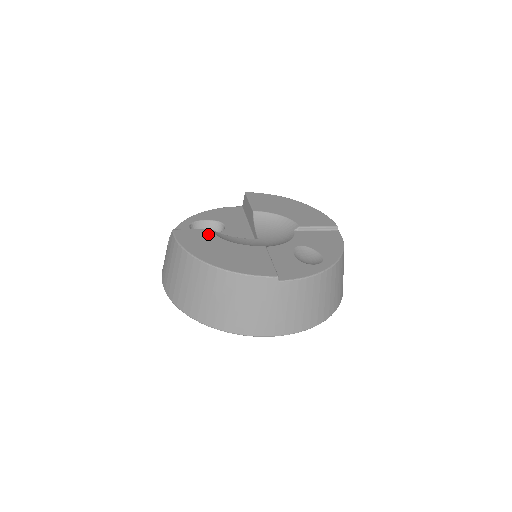
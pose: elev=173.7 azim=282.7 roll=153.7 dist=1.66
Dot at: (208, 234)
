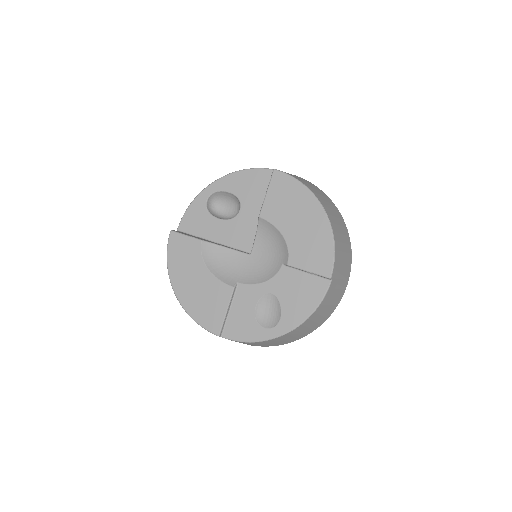
Dot at: (195, 249)
